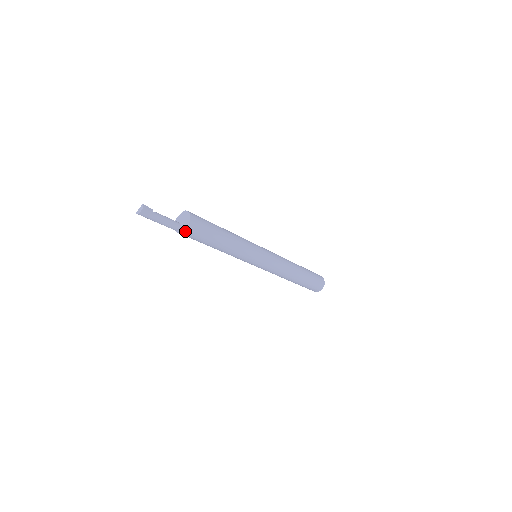
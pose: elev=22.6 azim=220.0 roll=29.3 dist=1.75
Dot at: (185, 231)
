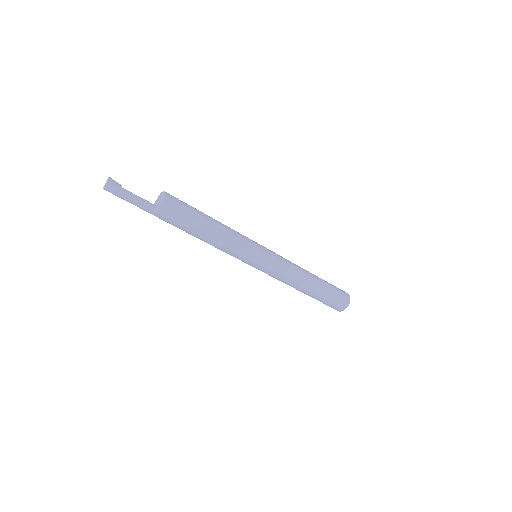
Dot at: (161, 209)
